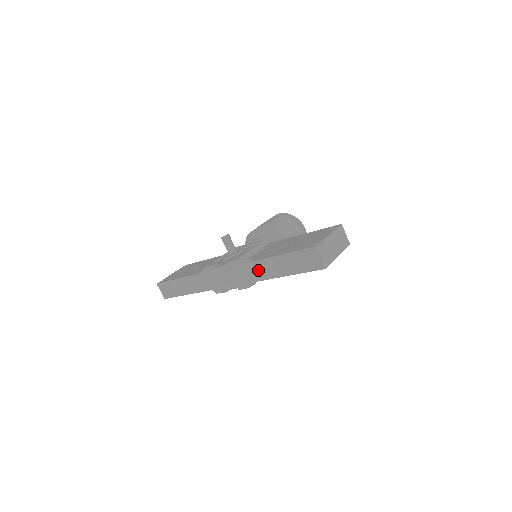
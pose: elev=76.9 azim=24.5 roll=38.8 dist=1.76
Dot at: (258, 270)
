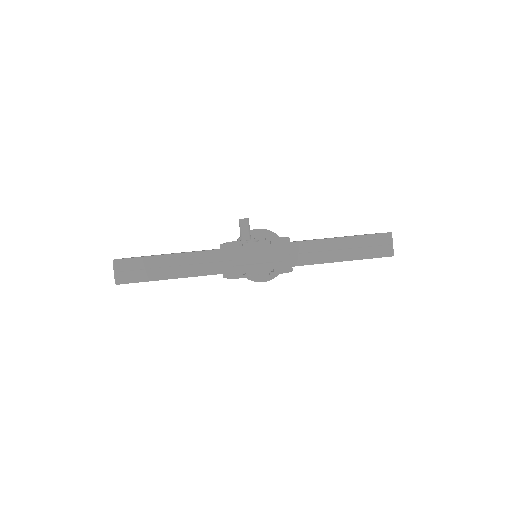
Dot at: (310, 251)
